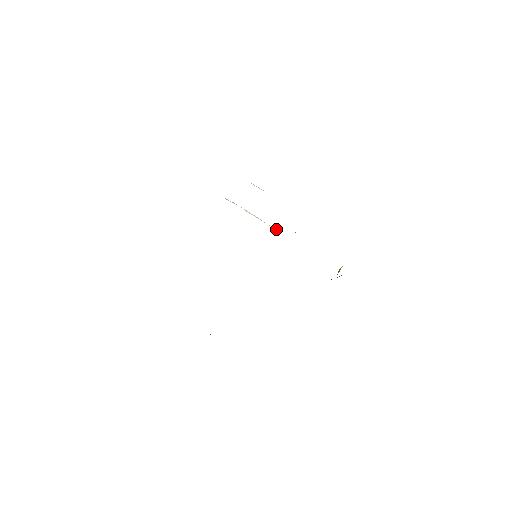
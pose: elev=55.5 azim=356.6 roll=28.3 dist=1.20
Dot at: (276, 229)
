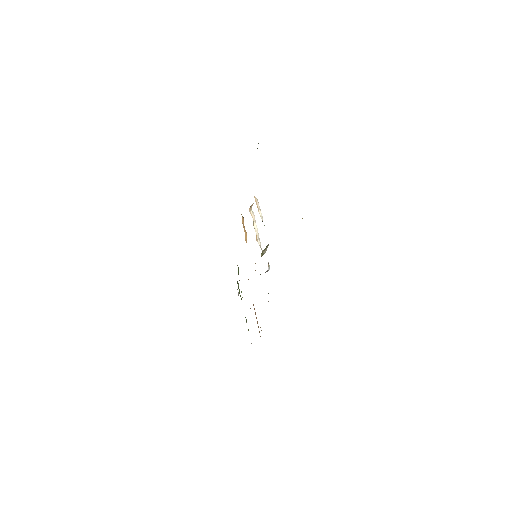
Dot at: occluded
